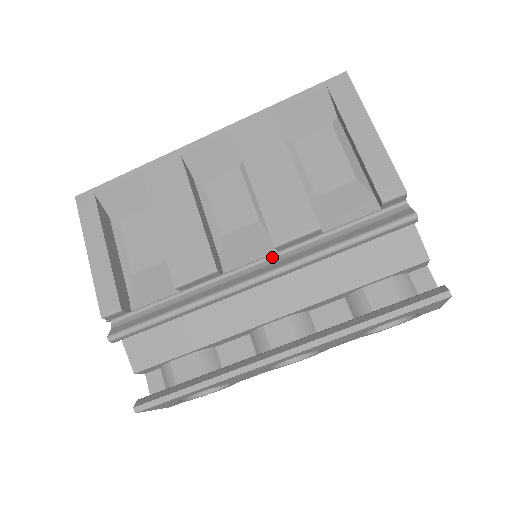
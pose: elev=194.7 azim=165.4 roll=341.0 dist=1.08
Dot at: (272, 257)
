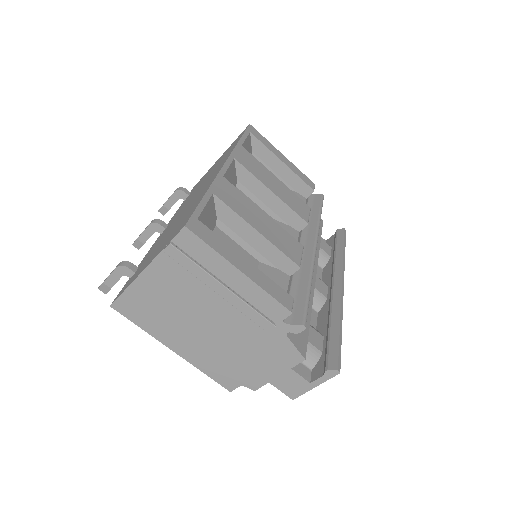
Dot at: (301, 235)
